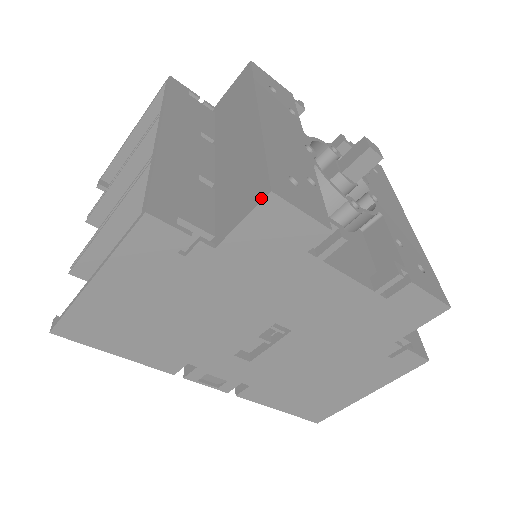
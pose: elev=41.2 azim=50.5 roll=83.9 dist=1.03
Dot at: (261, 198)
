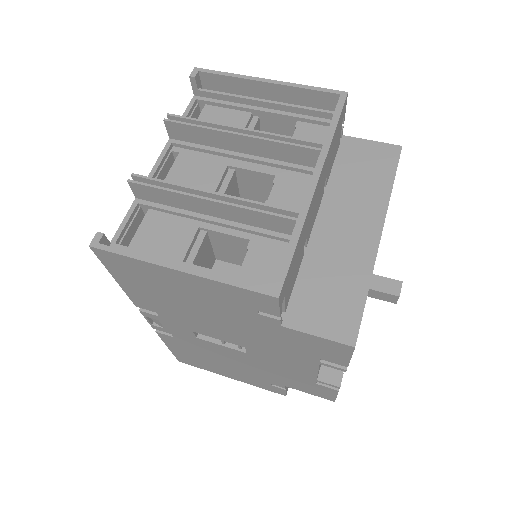
Dot at: (344, 341)
